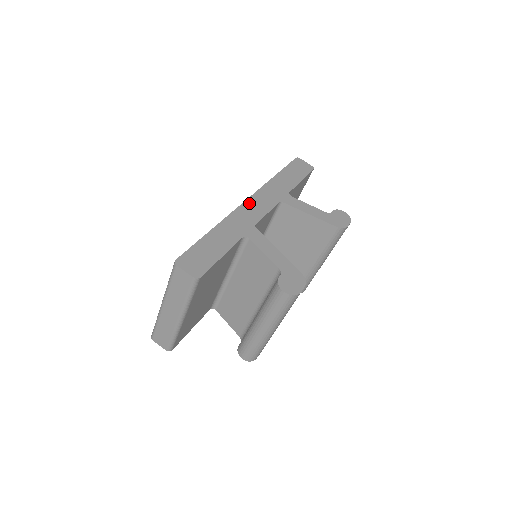
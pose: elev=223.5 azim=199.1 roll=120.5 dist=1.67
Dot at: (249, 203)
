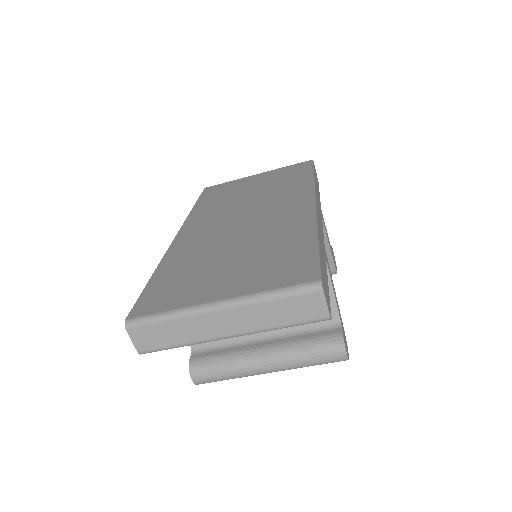
Dot at: (317, 208)
